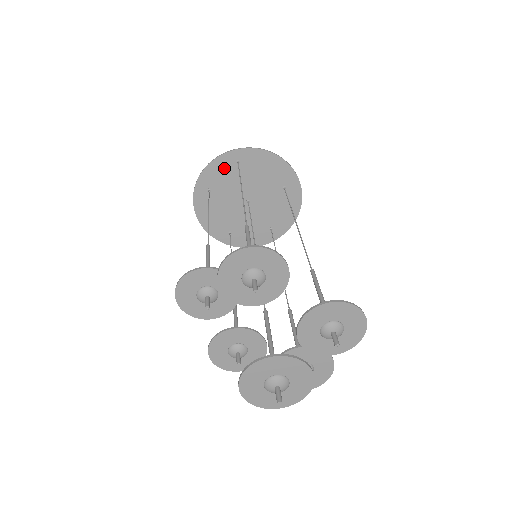
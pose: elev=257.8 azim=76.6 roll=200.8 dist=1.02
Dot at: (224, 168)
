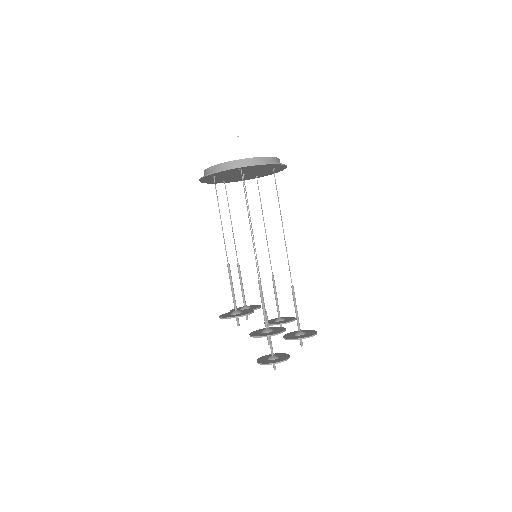
Dot at: (229, 172)
